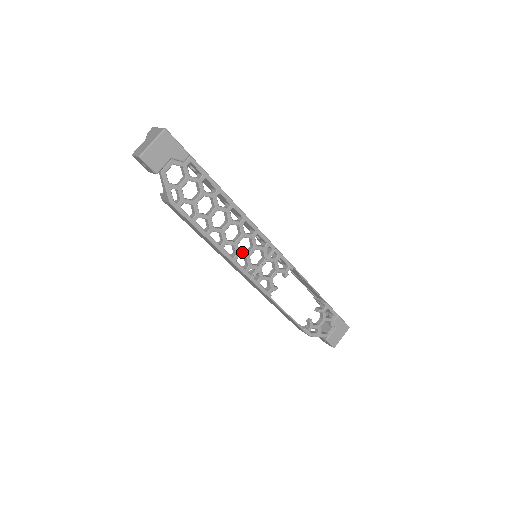
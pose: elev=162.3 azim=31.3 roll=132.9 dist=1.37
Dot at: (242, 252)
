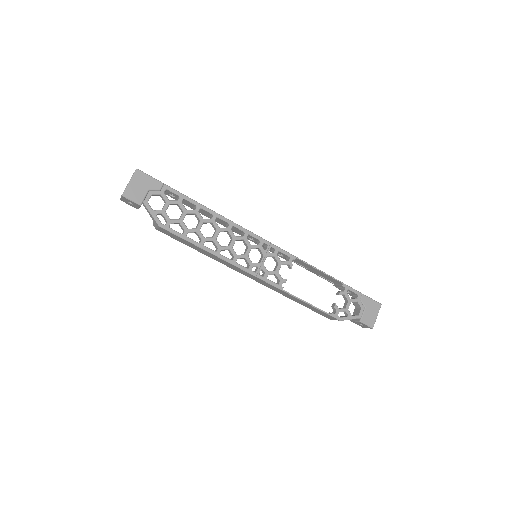
Dot at: (240, 255)
